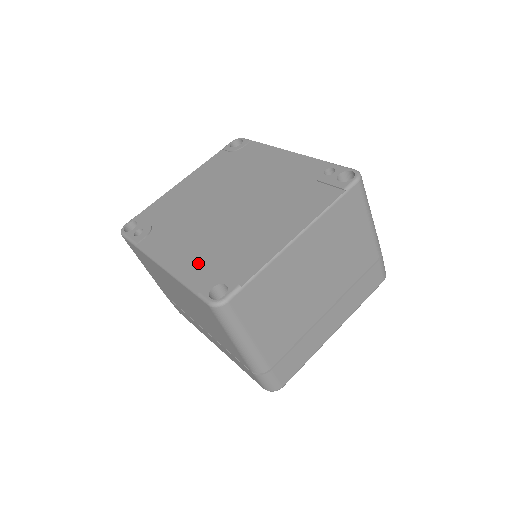
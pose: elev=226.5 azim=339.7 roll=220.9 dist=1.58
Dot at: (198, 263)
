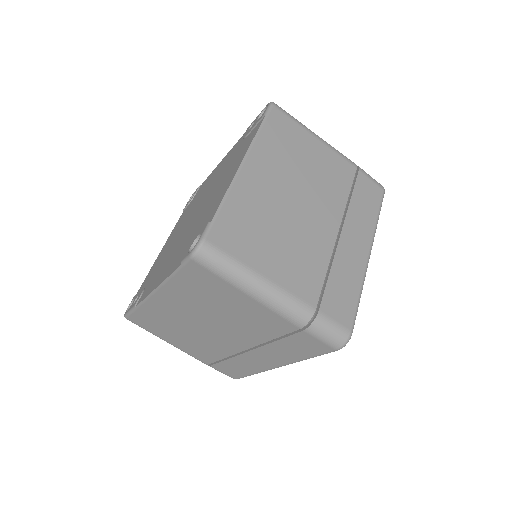
Dot at: (178, 256)
